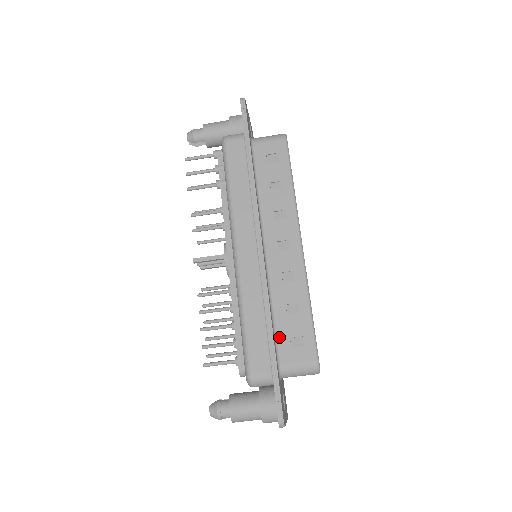
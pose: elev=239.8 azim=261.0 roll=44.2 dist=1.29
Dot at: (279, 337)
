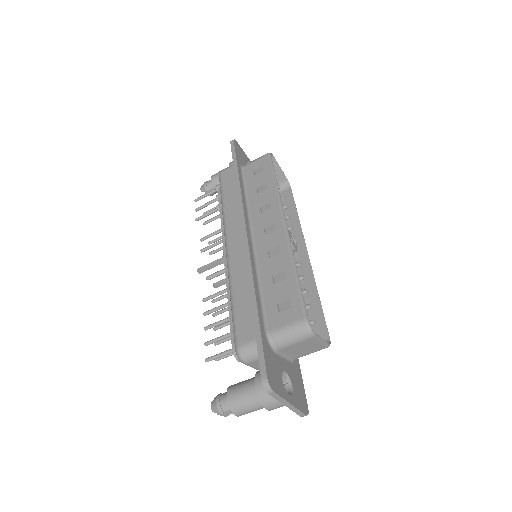
Dot at: (267, 306)
